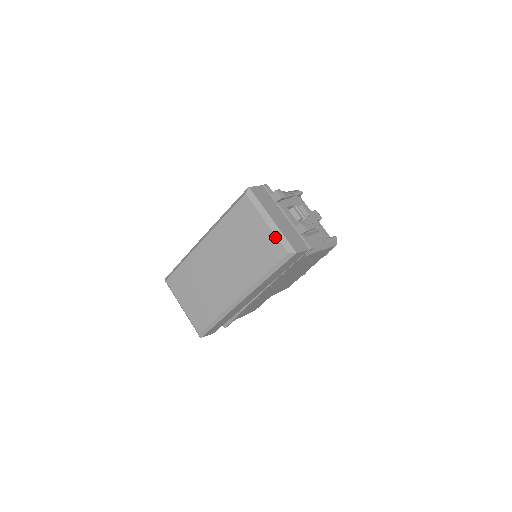
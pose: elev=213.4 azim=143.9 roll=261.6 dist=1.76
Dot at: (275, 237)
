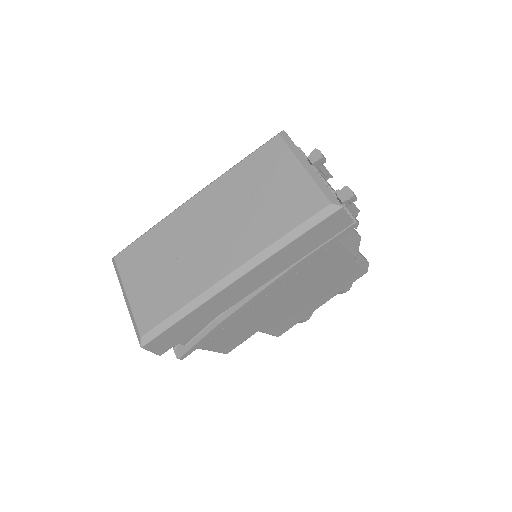
Dot at: (313, 184)
